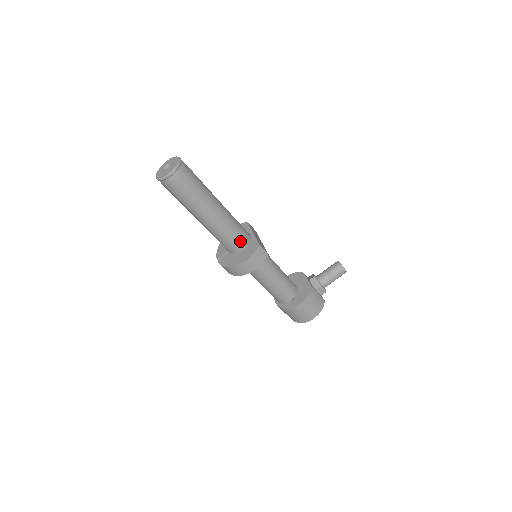
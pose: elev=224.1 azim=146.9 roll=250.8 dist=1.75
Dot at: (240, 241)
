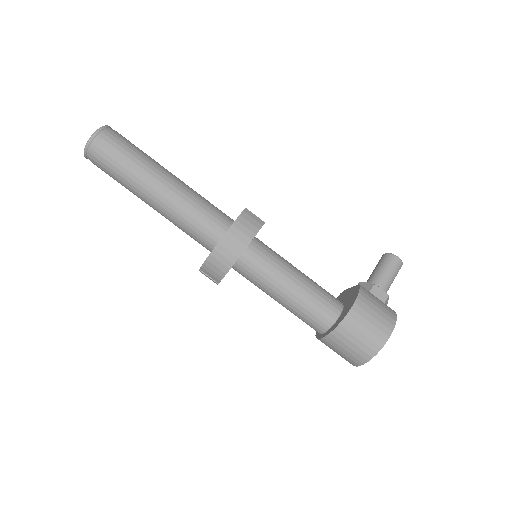
Dot at: (219, 218)
